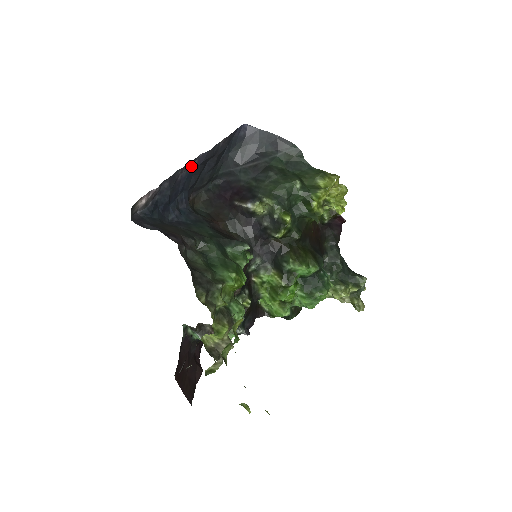
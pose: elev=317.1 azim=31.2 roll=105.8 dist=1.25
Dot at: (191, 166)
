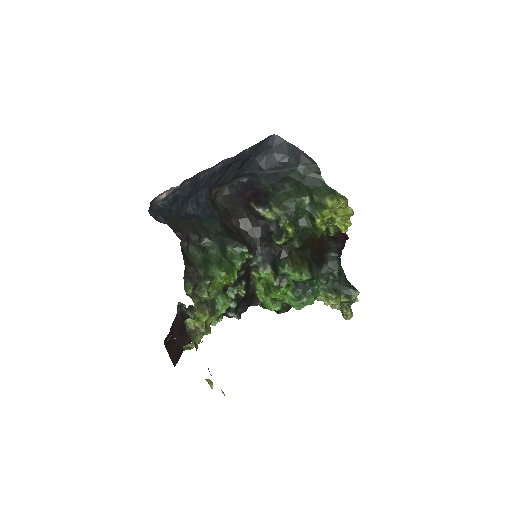
Dot at: (215, 168)
